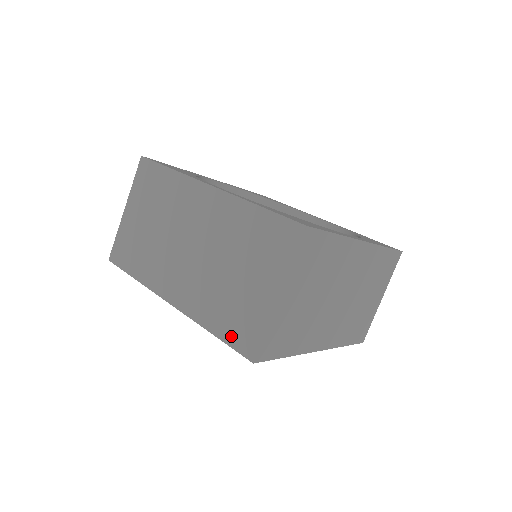
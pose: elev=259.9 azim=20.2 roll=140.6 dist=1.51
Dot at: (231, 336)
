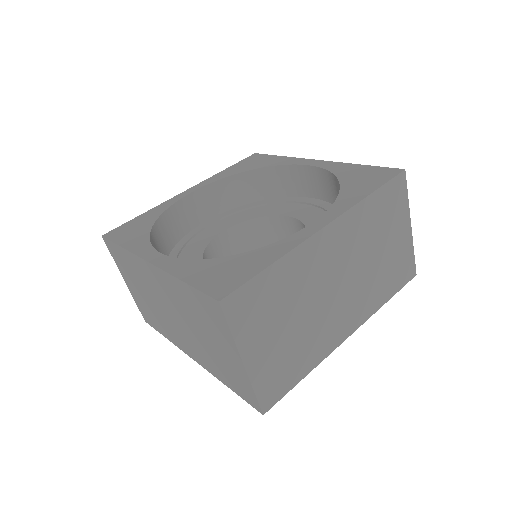
Dot at: (238, 391)
